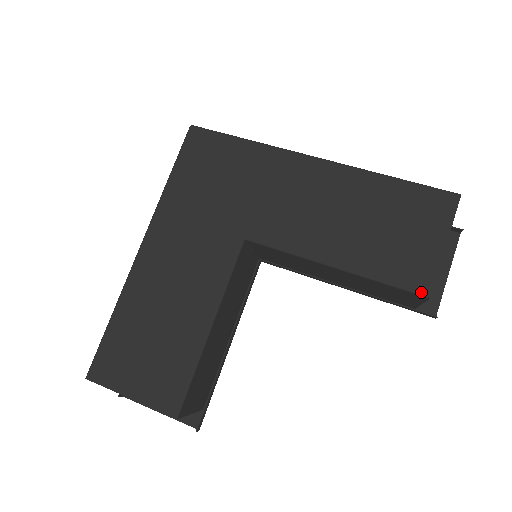
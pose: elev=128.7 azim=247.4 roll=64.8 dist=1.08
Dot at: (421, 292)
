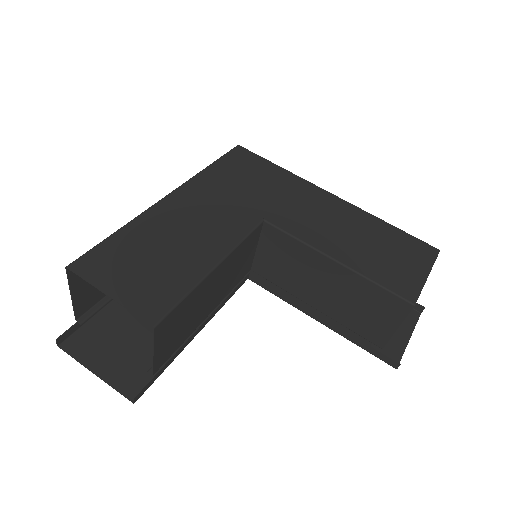
Dot at: (408, 299)
